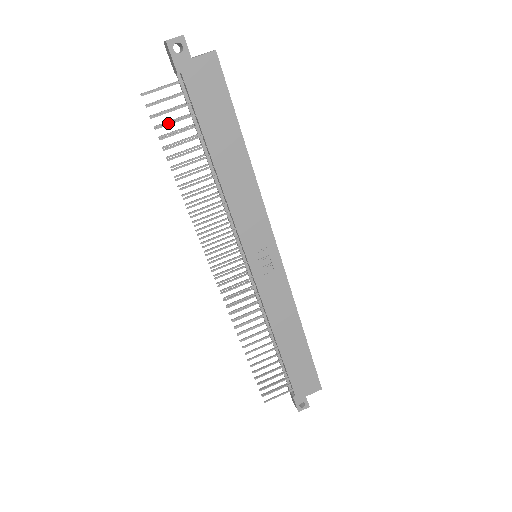
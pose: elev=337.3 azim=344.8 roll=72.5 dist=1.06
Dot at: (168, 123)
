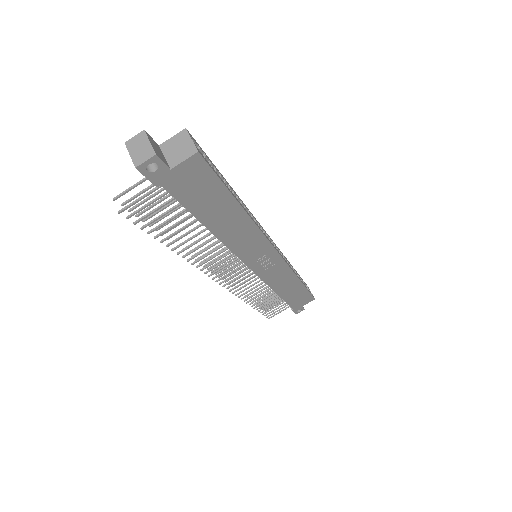
Dot at: (154, 220)
